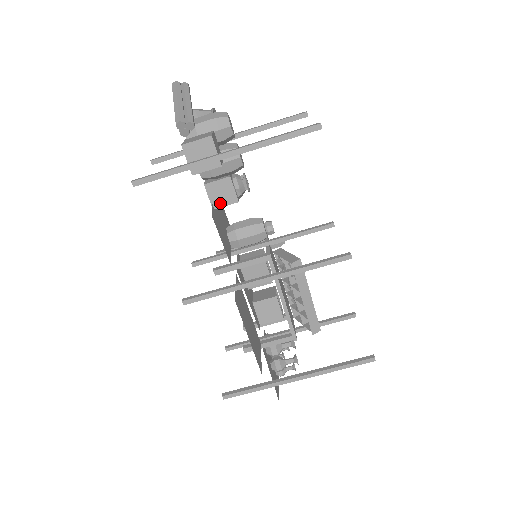
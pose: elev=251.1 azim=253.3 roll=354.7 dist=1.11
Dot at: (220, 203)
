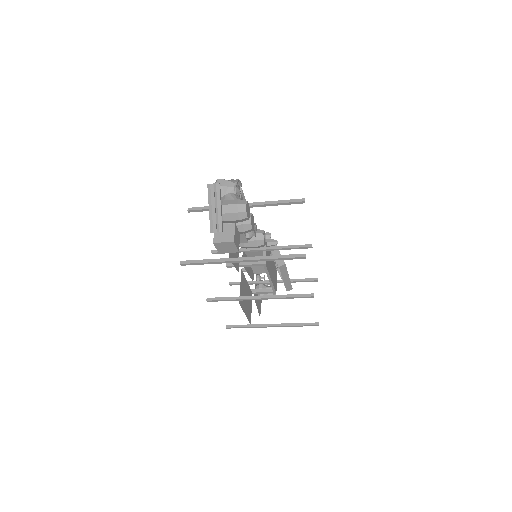
Dot at: occluded
